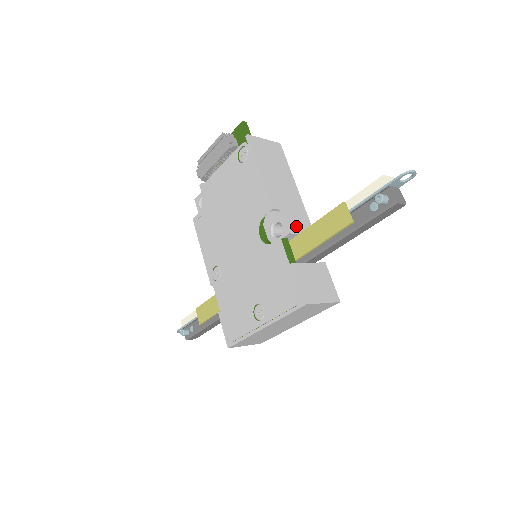
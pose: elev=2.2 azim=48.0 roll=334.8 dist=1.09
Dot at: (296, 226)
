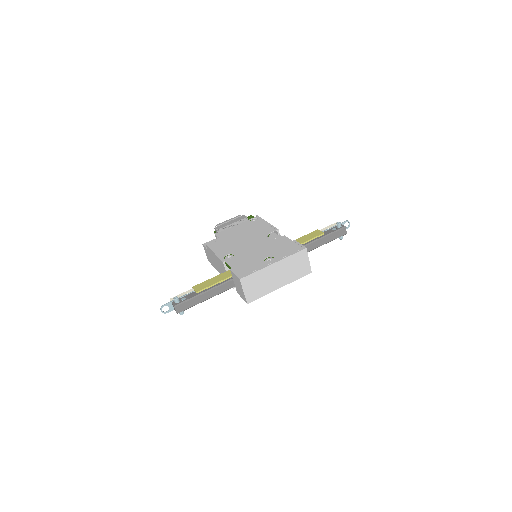
Dot at: occluded
